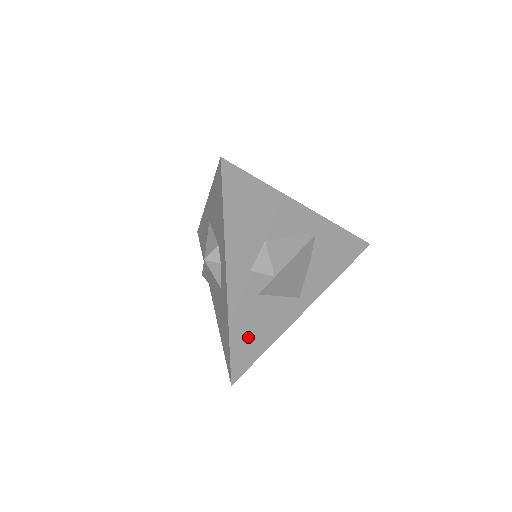
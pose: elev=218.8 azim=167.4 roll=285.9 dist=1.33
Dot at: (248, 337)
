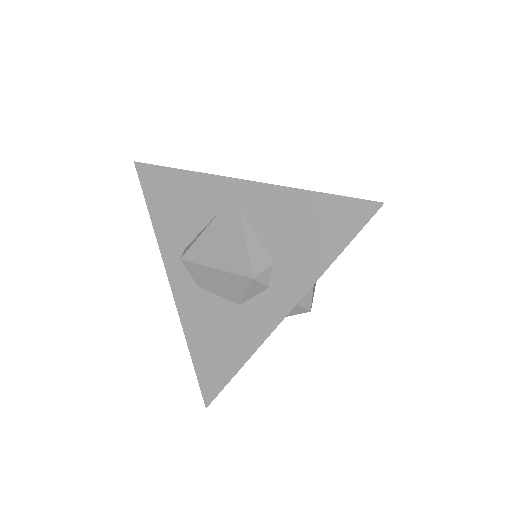
Dot at: occluded
